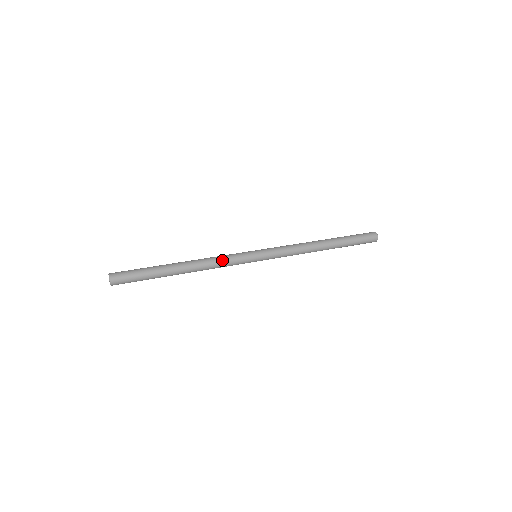
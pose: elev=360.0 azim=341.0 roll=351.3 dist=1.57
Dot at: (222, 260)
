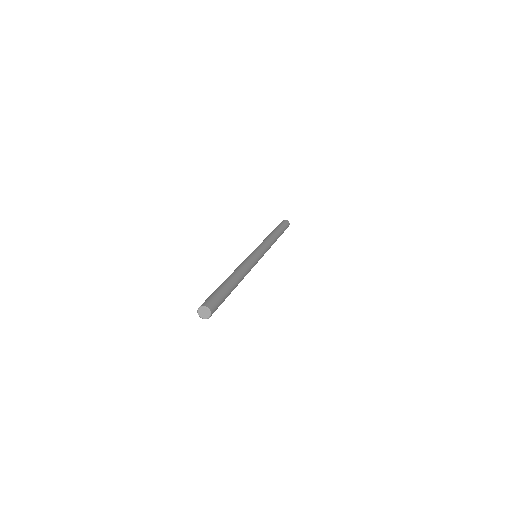
Dot at: (251, 266)
